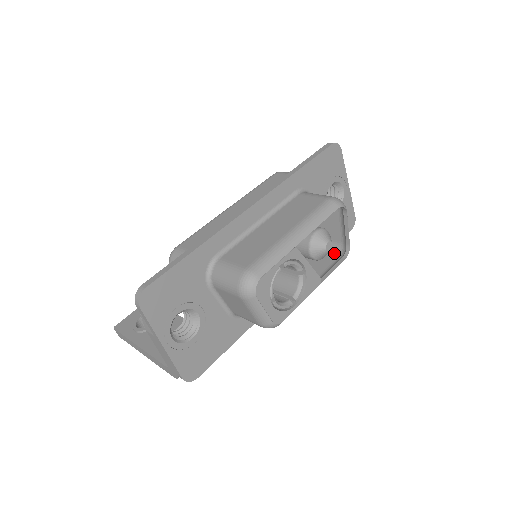
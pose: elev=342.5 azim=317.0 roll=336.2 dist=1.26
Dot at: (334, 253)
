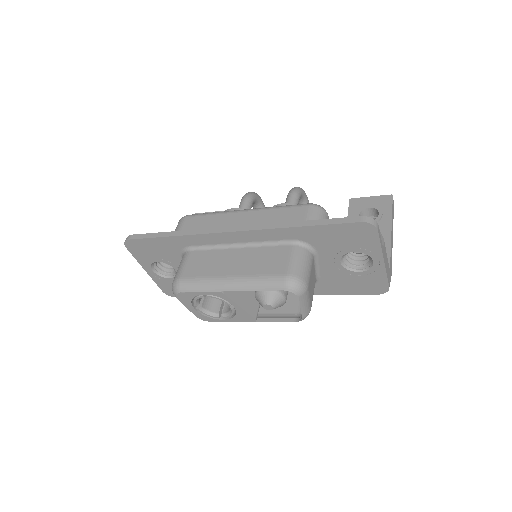
Dot at: occluded
